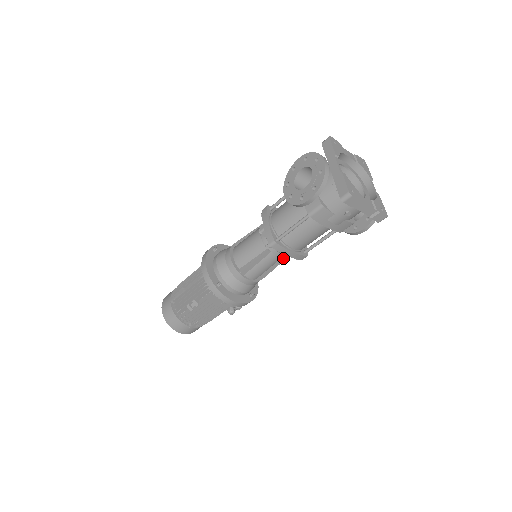
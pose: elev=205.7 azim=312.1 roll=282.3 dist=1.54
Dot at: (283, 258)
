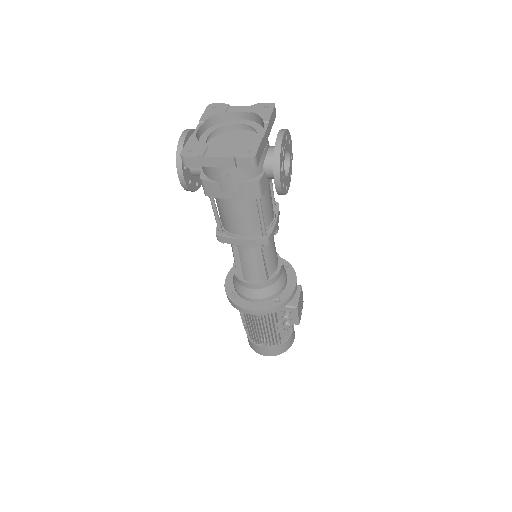
Dot at: (258, 249)
